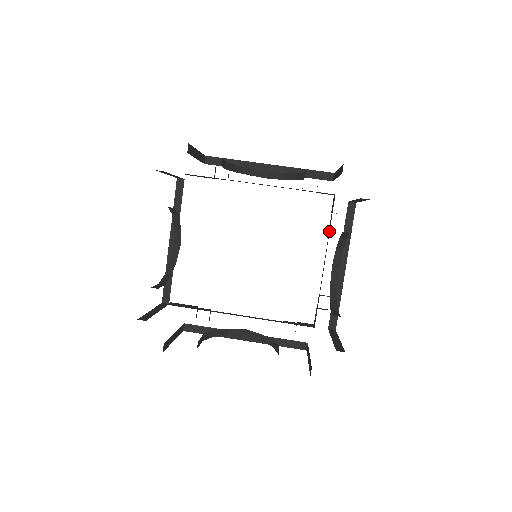
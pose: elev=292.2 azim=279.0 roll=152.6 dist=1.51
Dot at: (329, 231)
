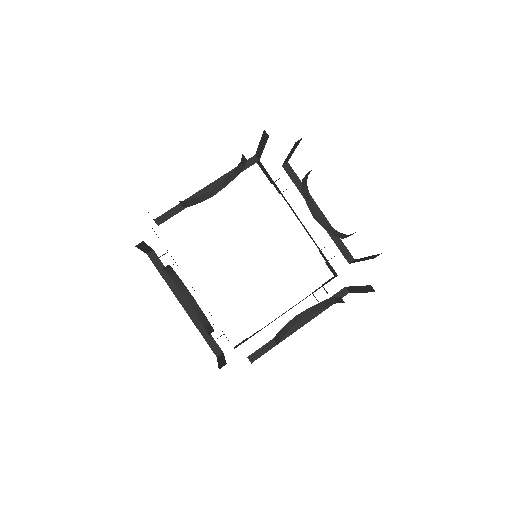
Dot at: (310, 294)
